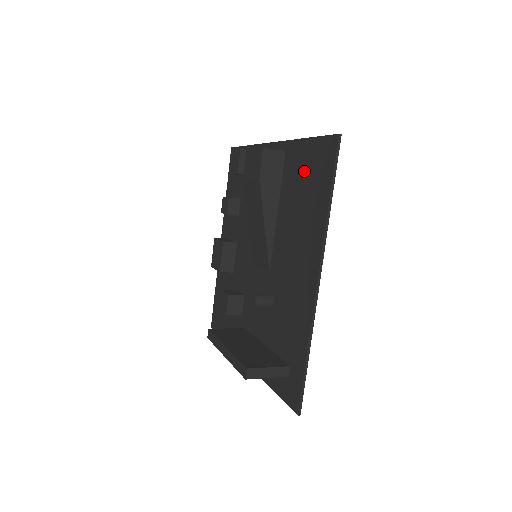
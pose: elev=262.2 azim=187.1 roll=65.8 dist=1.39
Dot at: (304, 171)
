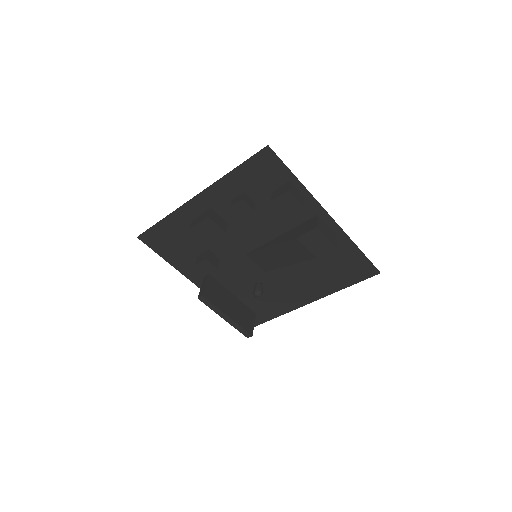
Dot at: (342, 261)
